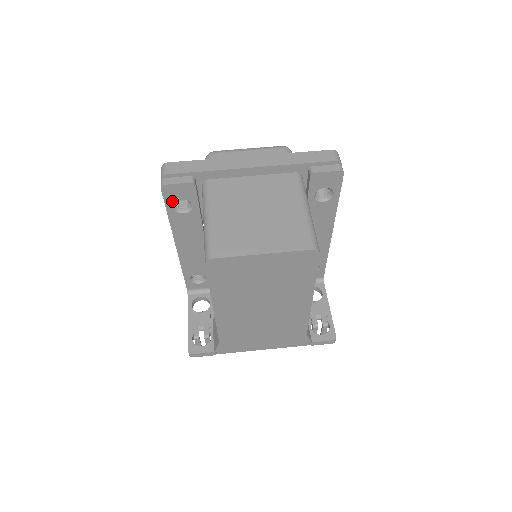
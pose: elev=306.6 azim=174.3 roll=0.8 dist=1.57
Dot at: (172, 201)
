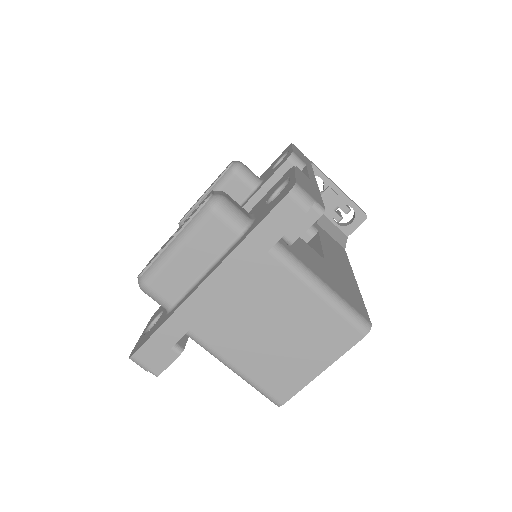
Dot at: occluded
